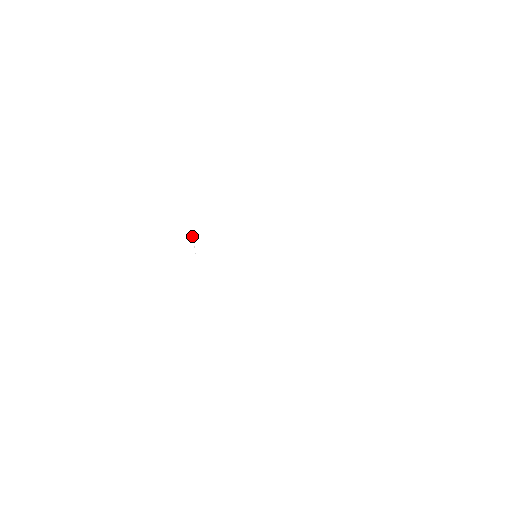
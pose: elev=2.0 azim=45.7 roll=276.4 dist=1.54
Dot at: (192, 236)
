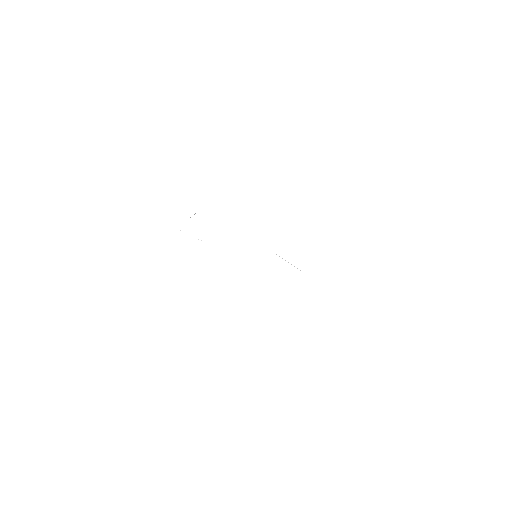
Dot at: occluded
